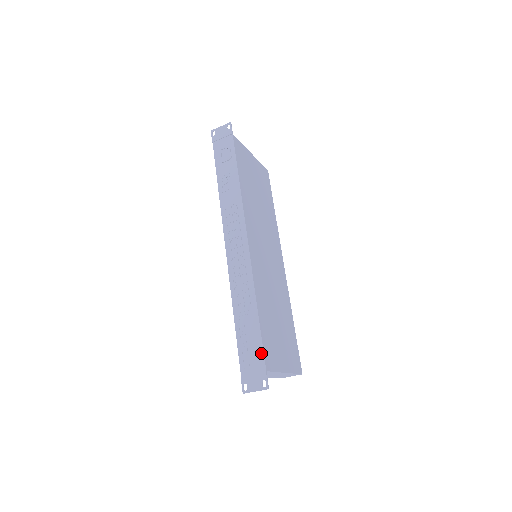
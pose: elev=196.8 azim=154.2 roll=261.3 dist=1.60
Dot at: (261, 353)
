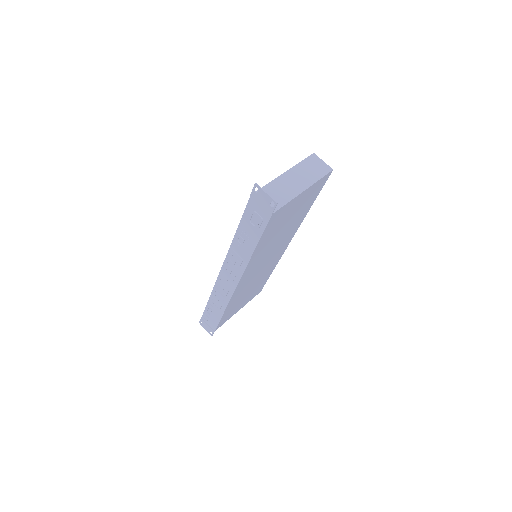
Dot at: (216, 325)
